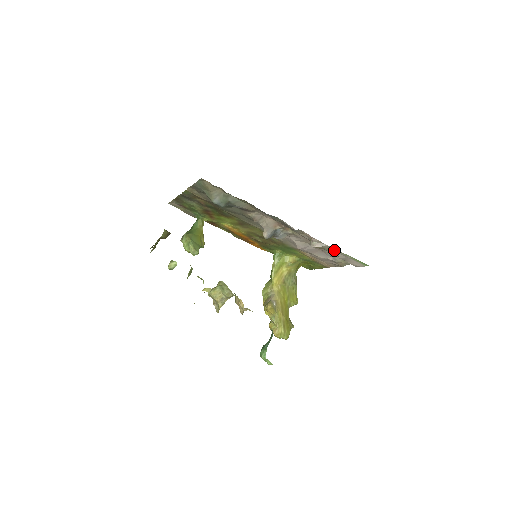
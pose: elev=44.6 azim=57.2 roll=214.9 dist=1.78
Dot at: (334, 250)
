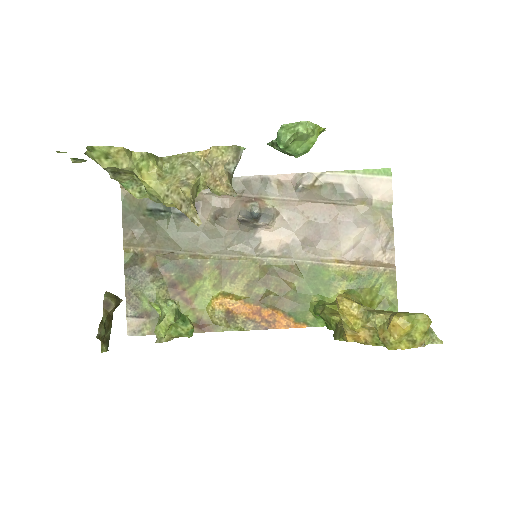
Dot at: (332, 180)
